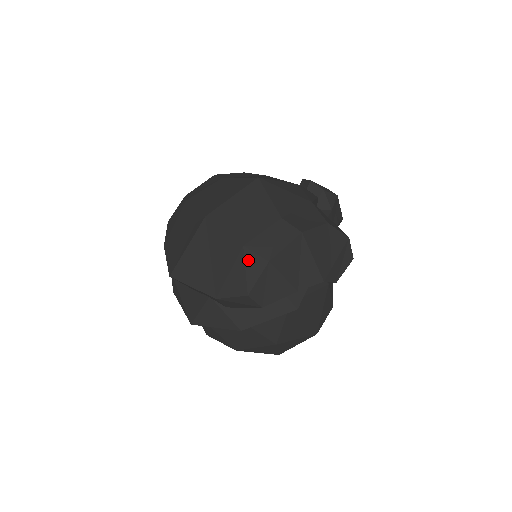
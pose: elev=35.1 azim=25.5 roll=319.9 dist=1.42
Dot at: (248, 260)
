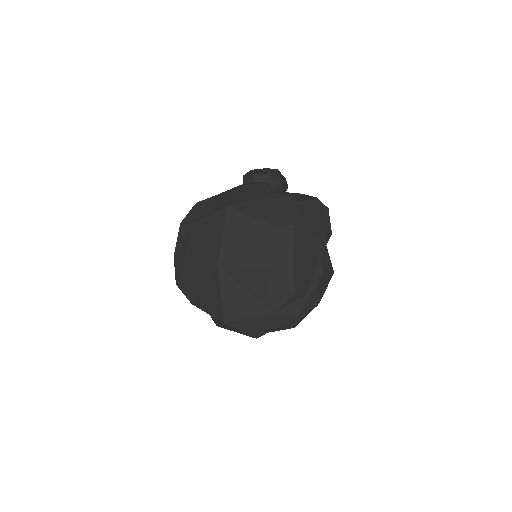
Dot at: (277, 272)
